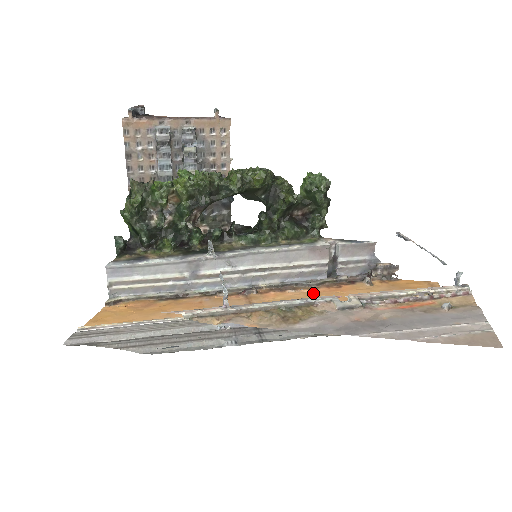
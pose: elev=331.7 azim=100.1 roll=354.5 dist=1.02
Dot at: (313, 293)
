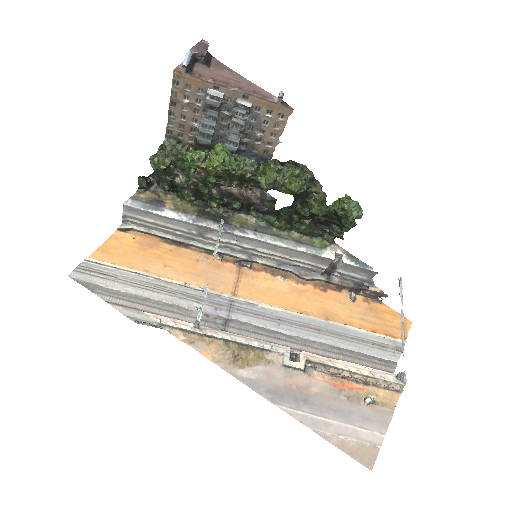
Dot at: (297, 290)
